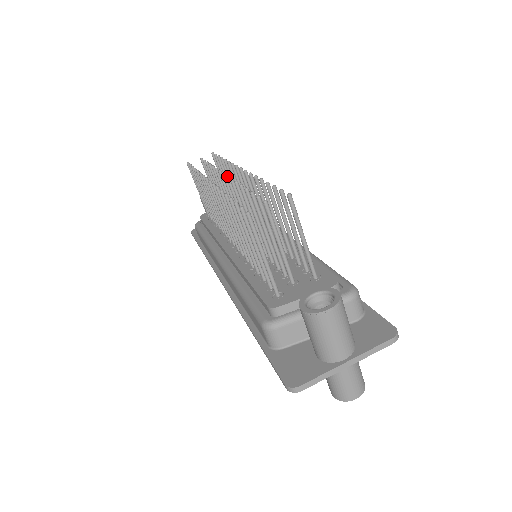
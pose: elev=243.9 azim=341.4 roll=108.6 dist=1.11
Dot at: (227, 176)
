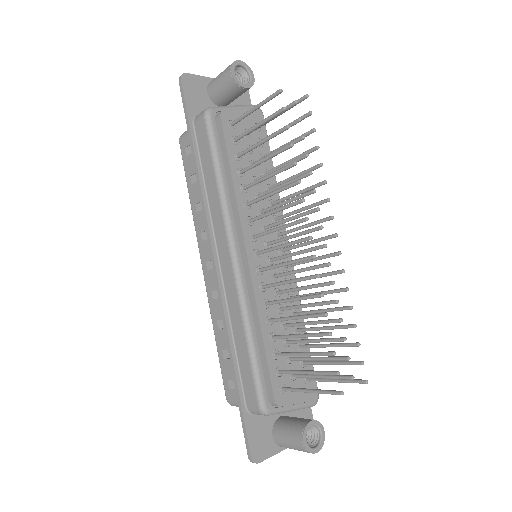
Dot at: (326, 247)
